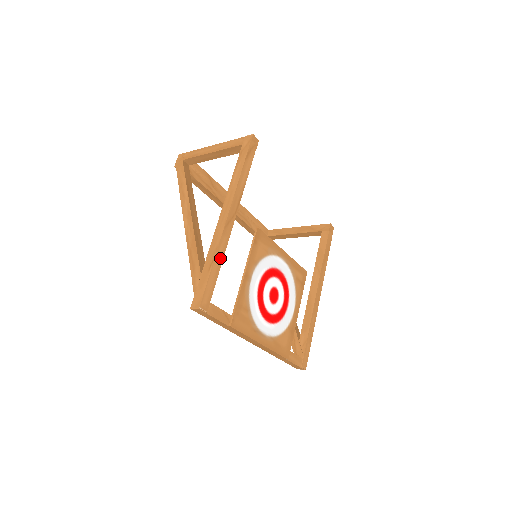
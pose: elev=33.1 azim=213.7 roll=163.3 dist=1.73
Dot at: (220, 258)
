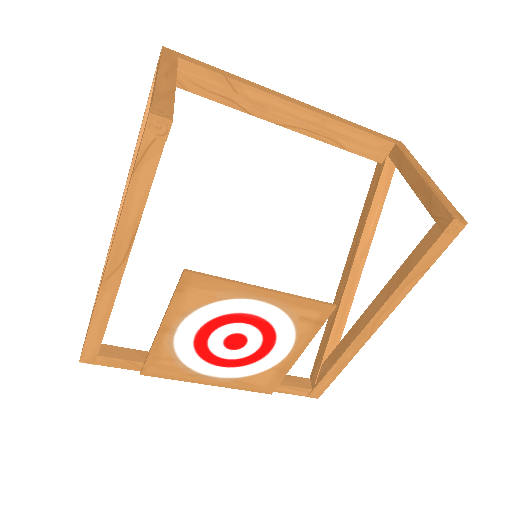
Dot at: (104, 315)
